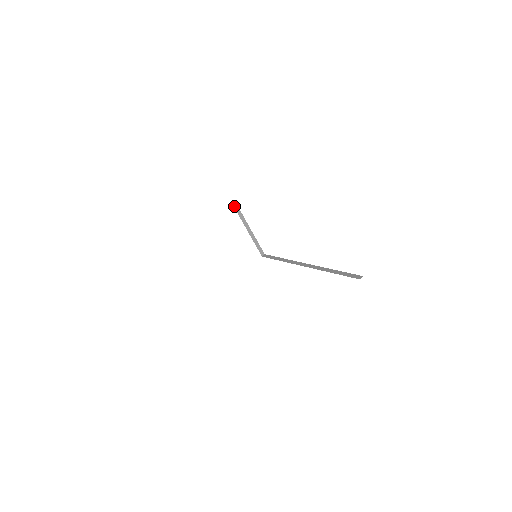
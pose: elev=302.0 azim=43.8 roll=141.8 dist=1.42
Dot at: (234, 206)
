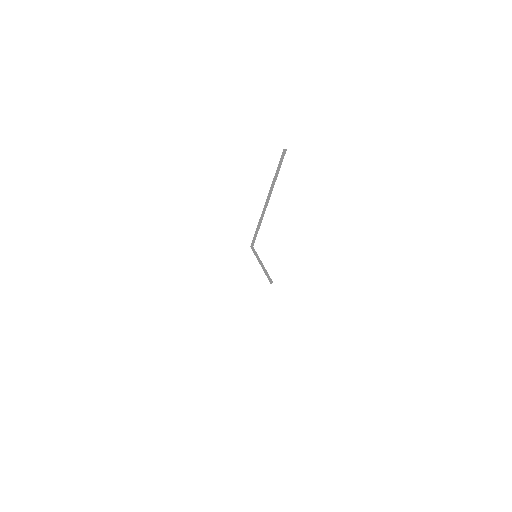
Dot at: (251, 247)
